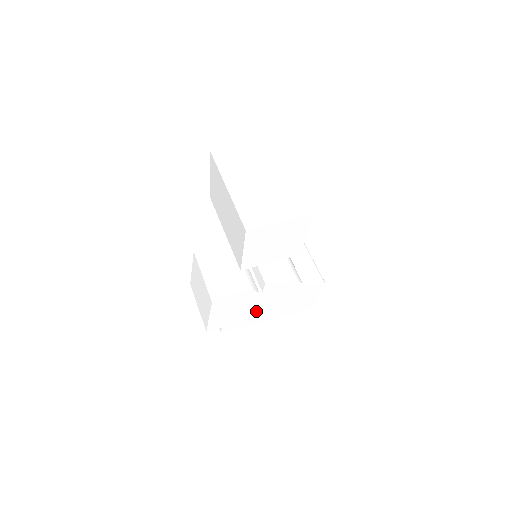
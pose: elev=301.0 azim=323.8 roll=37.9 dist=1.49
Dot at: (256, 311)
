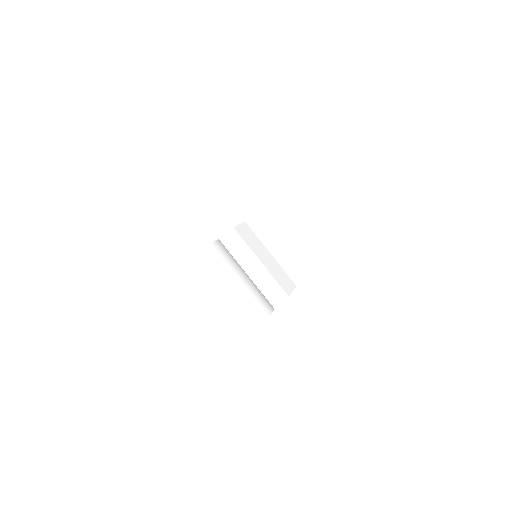
Dot at: occluded
